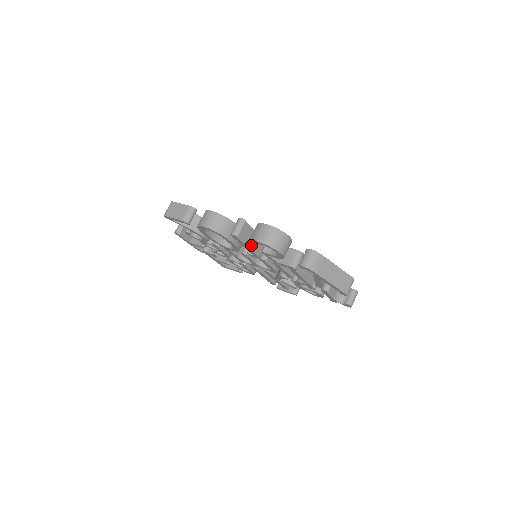
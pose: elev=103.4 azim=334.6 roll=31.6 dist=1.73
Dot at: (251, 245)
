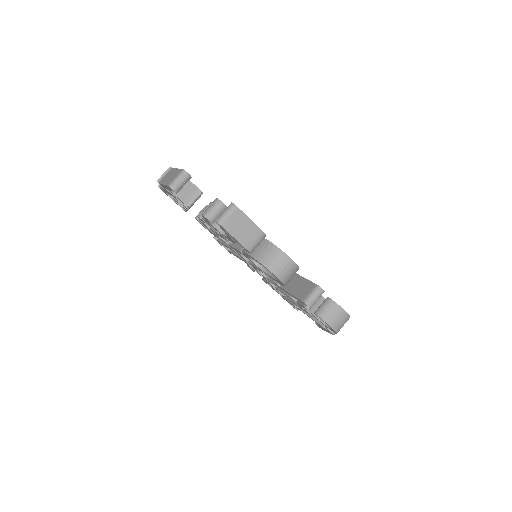
Dot at: occluded
